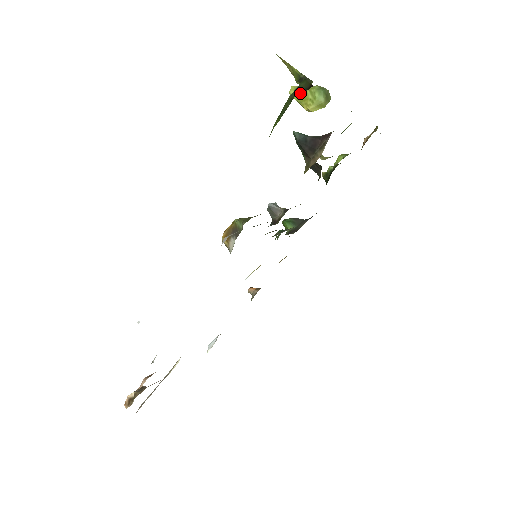
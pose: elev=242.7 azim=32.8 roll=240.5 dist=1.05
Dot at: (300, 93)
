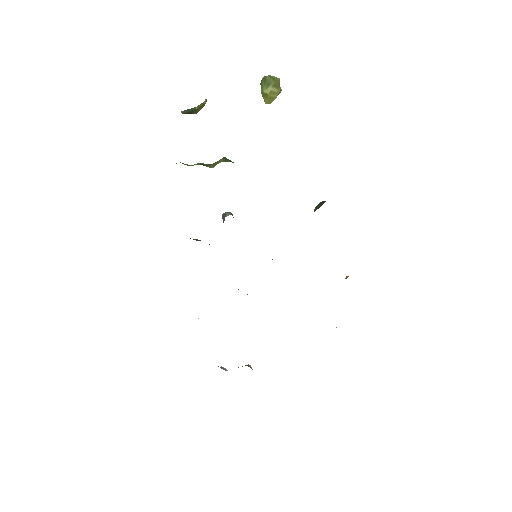
Dot at: occluded
